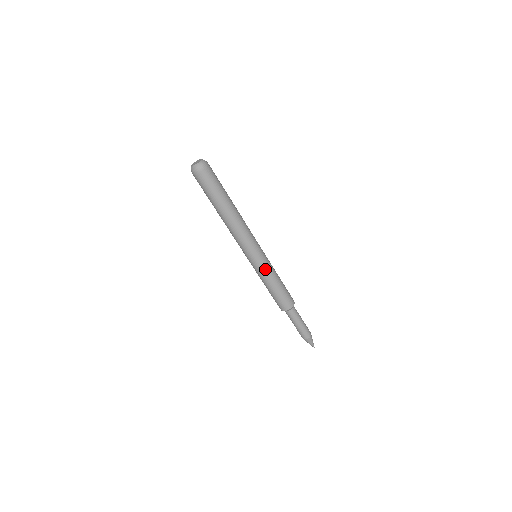
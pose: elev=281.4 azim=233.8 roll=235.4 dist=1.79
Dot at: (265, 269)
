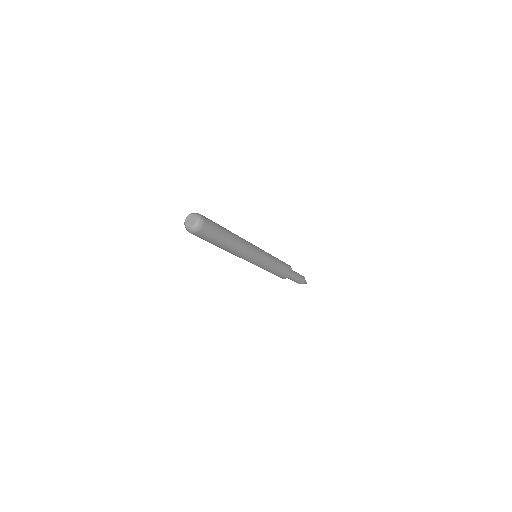
Dot at: (266, 266)
